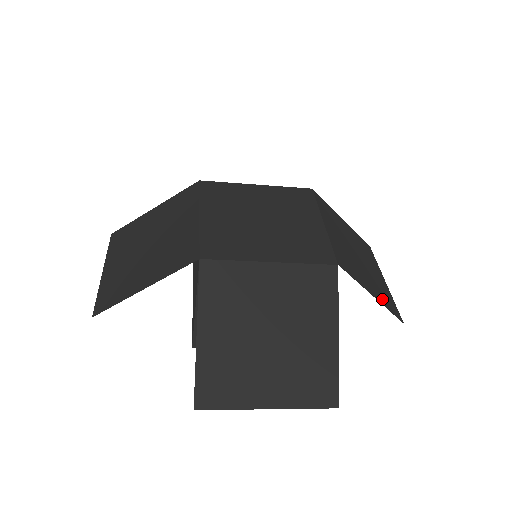
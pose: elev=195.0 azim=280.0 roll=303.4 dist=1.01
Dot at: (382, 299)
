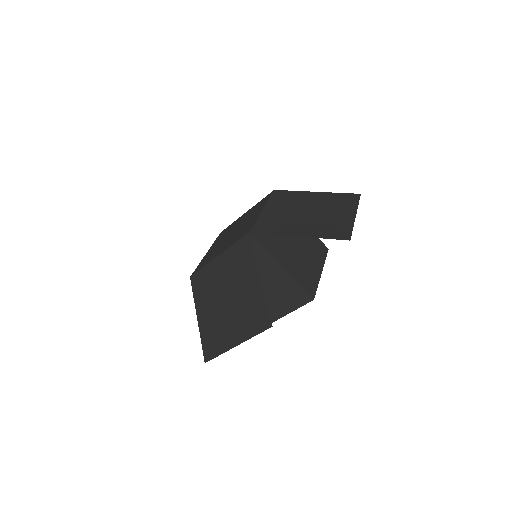
Dot at: (319, 233)
